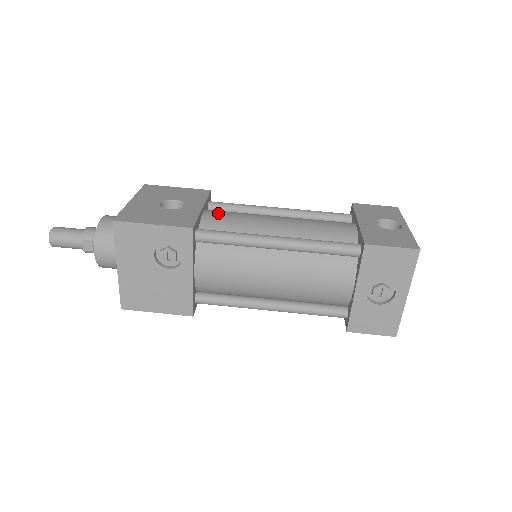
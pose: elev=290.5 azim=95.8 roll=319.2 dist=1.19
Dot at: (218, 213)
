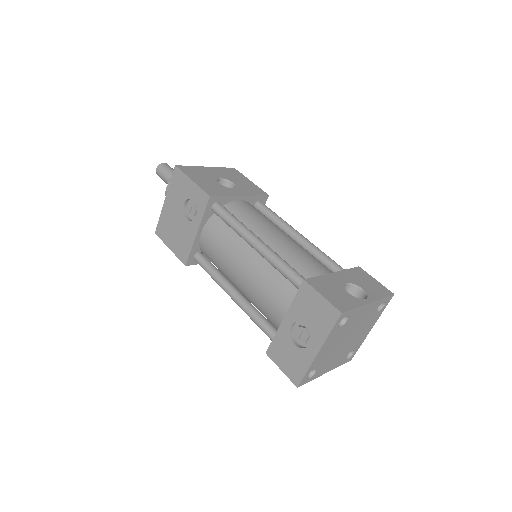
Dot at: (249, 206)
